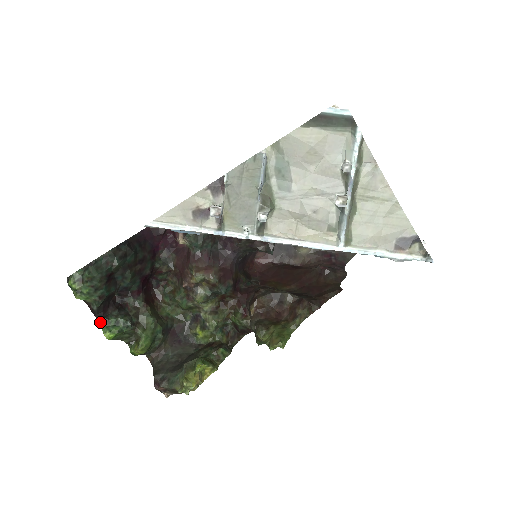
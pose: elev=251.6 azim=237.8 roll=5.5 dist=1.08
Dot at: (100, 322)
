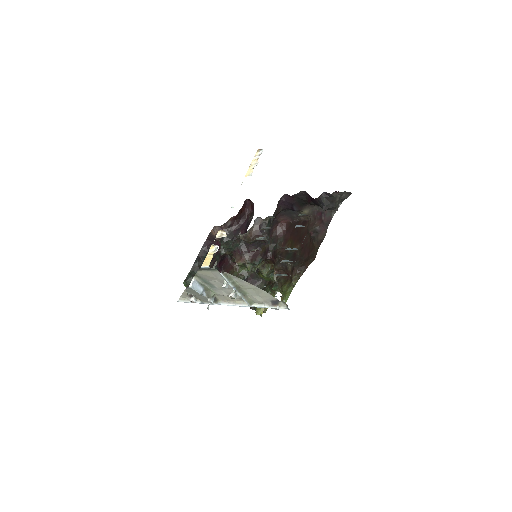
Dot at: occluded
